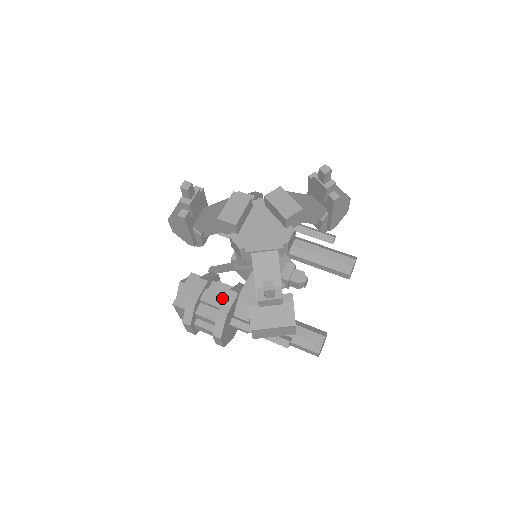
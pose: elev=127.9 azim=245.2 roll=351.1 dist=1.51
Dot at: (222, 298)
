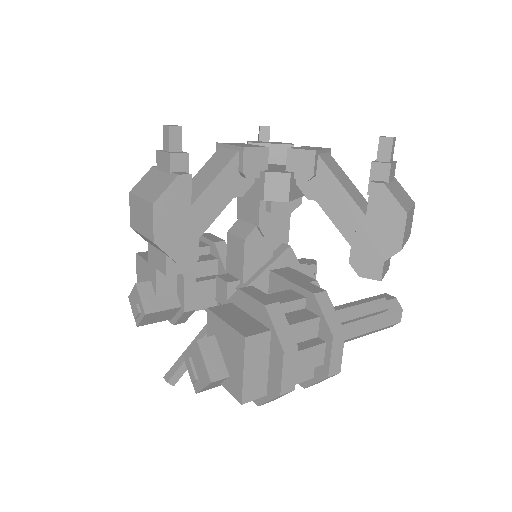
Dot at: (289, 292)
